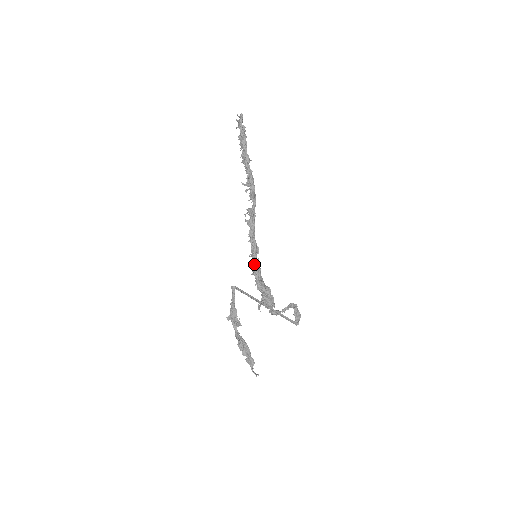
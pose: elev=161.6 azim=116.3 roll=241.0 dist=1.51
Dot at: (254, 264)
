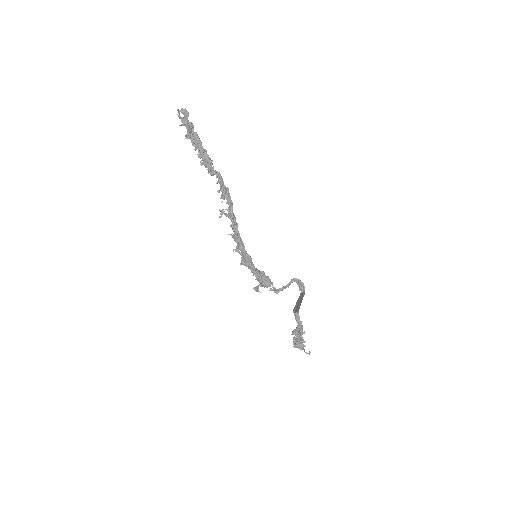
Dot at: (251, 261)
